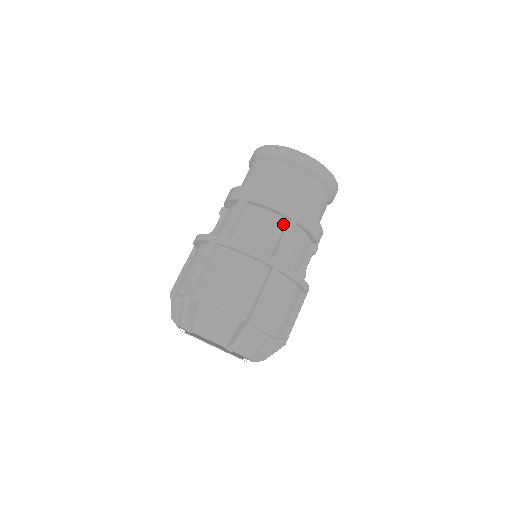
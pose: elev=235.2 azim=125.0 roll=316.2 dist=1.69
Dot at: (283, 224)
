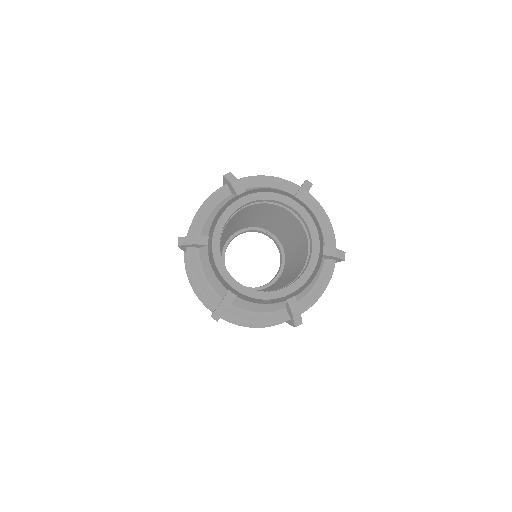
Dot at: occluded
